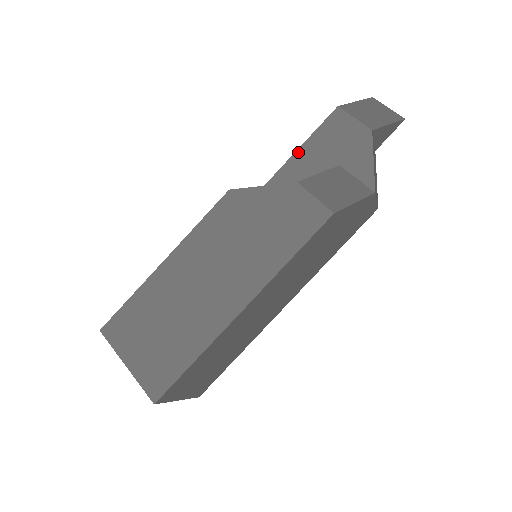
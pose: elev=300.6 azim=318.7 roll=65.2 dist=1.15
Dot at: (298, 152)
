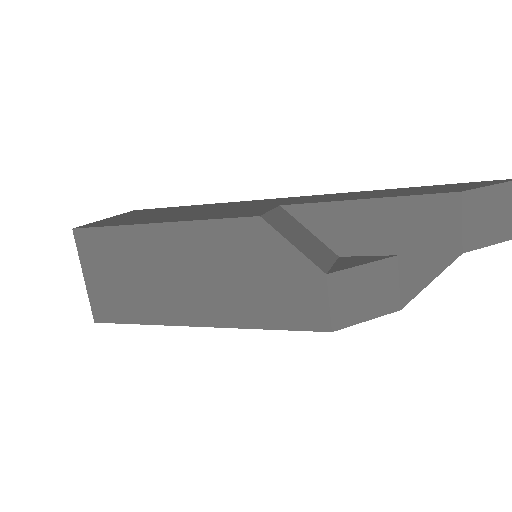
Dot at: (374, 201)
